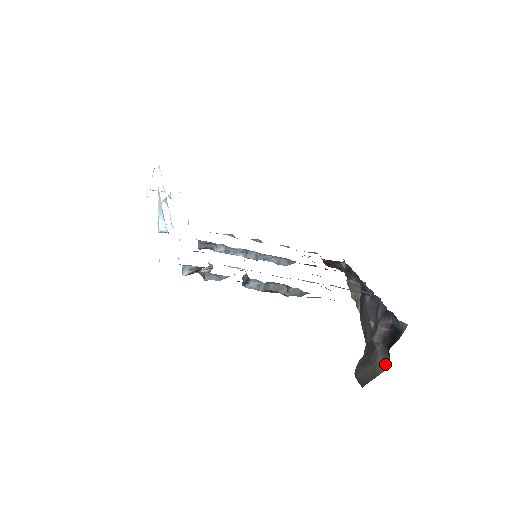
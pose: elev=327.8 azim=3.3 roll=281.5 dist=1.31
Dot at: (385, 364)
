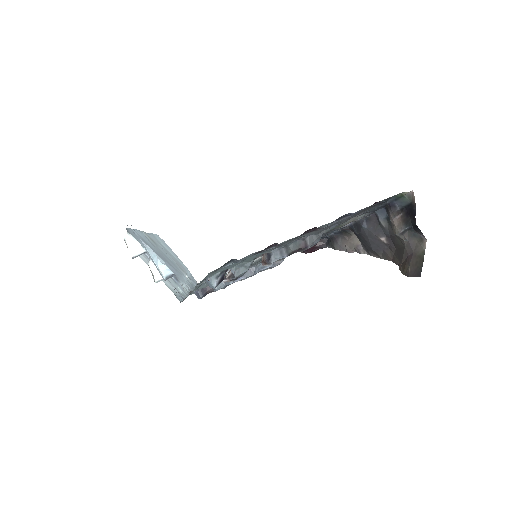
Dot at: (421, 242)
